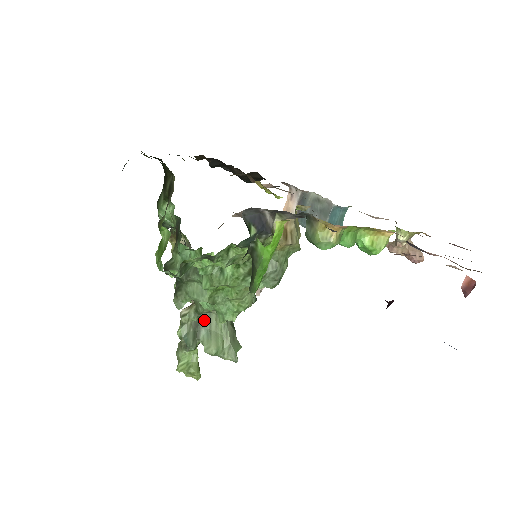
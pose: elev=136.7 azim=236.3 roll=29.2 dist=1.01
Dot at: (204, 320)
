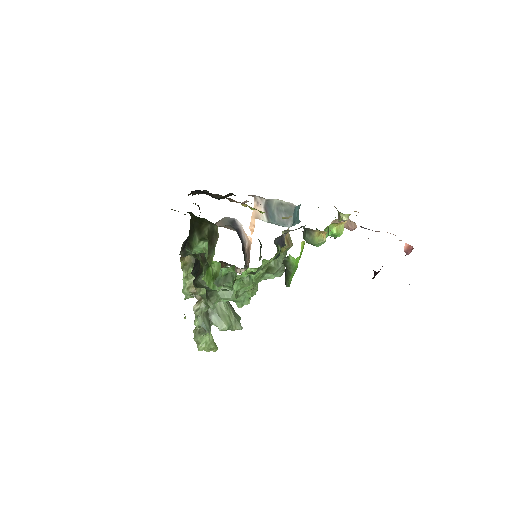
Dot at: (211, 308)
